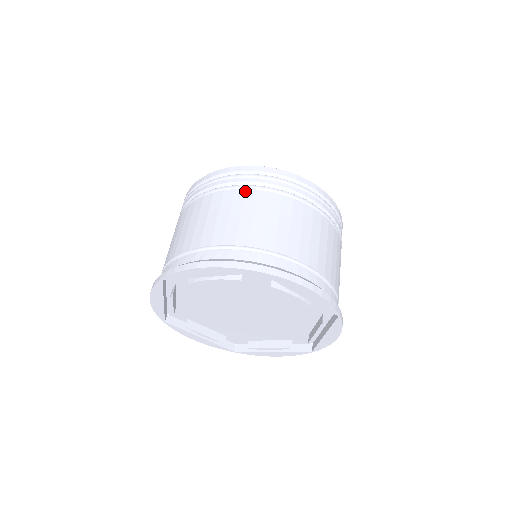
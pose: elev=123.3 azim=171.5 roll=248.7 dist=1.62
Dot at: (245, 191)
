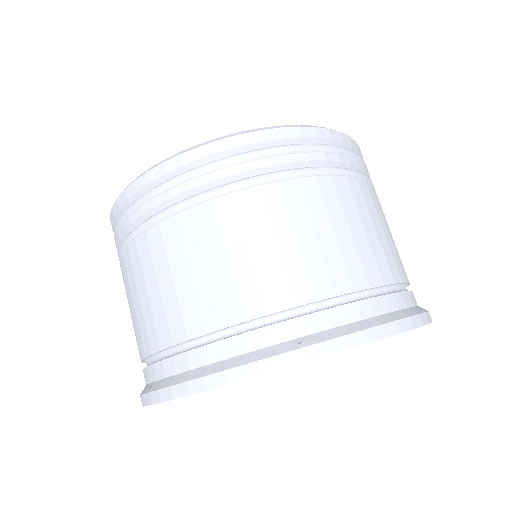
Dot at: (358, 182)
